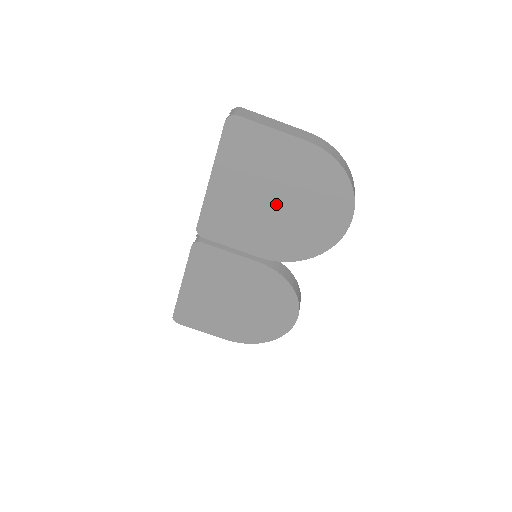
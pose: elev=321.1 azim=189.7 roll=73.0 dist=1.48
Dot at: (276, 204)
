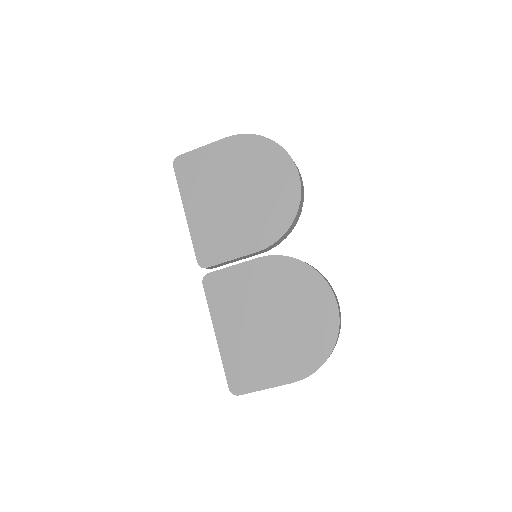
Dot at: (238, 195)
